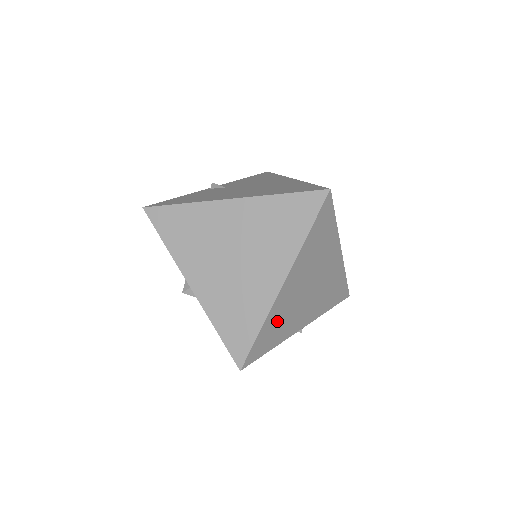
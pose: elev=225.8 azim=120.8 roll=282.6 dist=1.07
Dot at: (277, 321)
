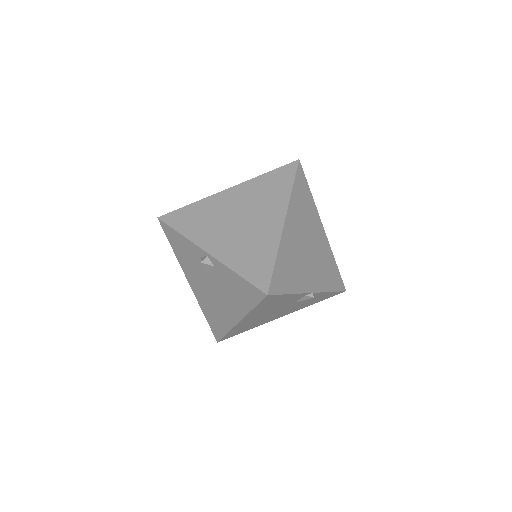
Dot at: (288, 261)
